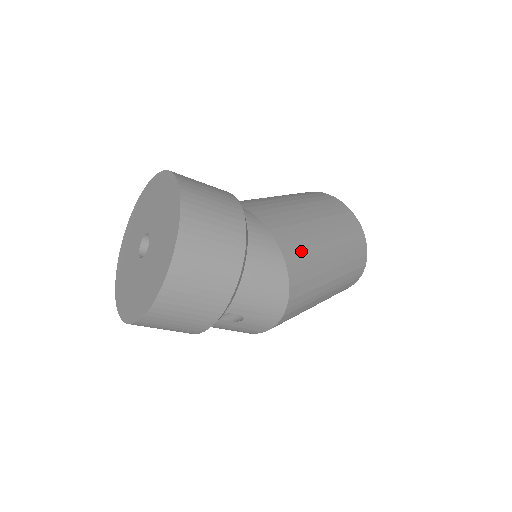
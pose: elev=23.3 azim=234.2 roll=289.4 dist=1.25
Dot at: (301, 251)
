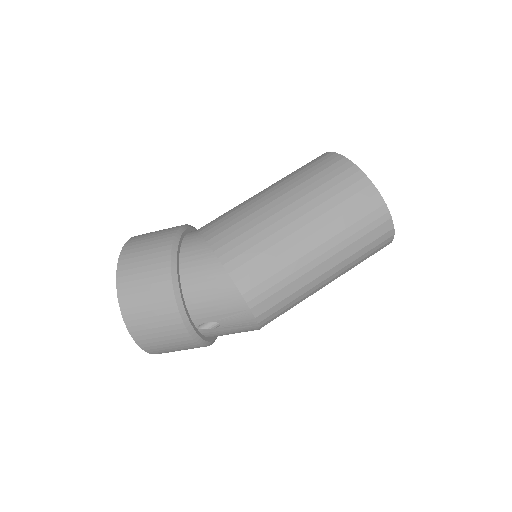
Dot at: (245, 243)
